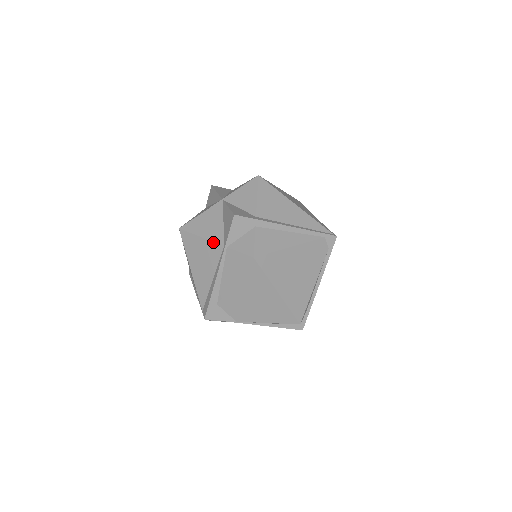
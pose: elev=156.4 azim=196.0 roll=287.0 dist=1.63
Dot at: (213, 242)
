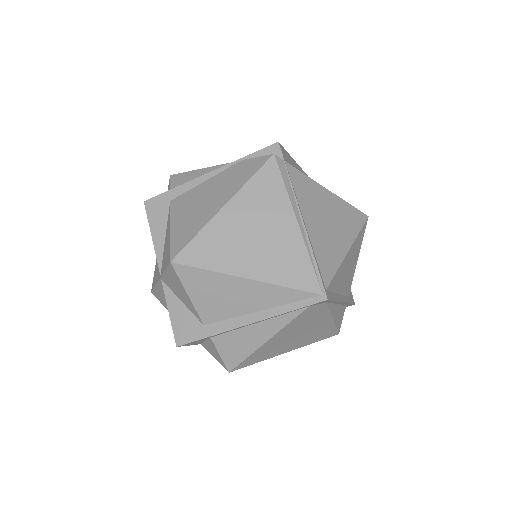
Dot at: occluded
